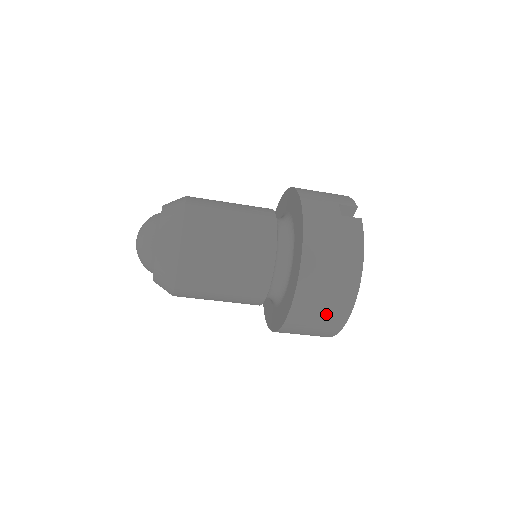
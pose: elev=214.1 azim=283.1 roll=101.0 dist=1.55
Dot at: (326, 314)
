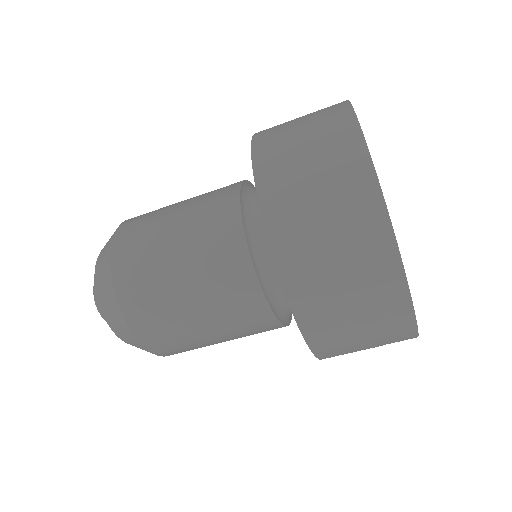
Dot at: (326, 180)
